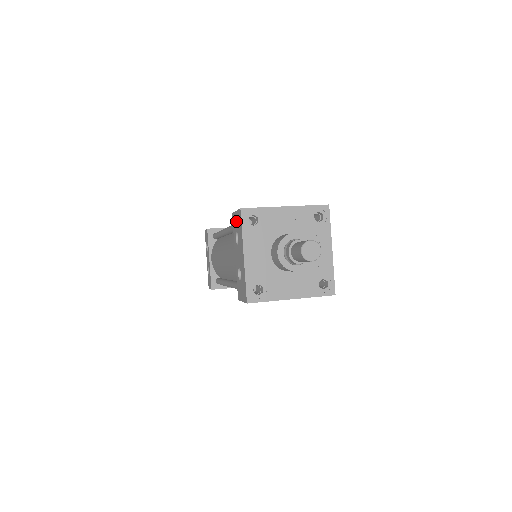
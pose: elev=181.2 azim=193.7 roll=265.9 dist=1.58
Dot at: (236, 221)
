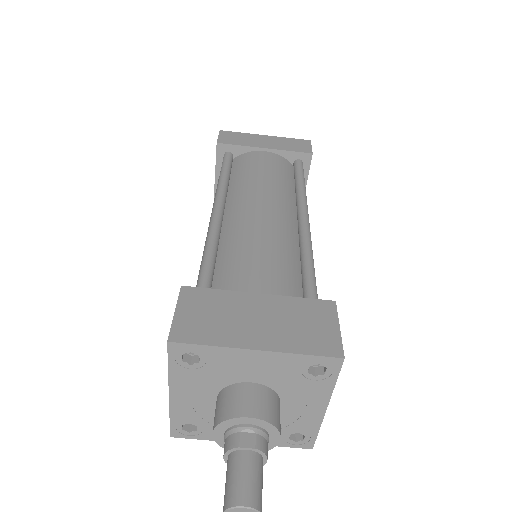
Dot at: occluded
